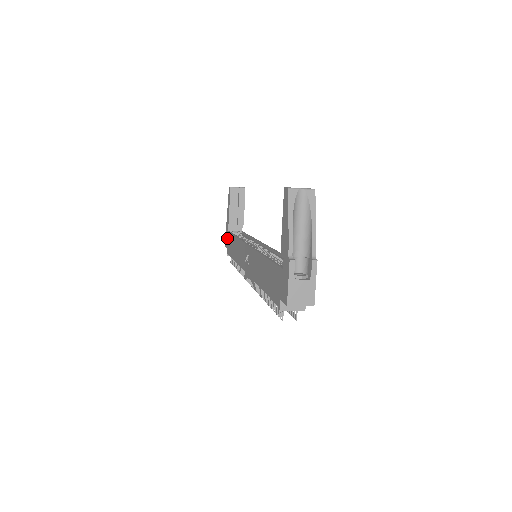
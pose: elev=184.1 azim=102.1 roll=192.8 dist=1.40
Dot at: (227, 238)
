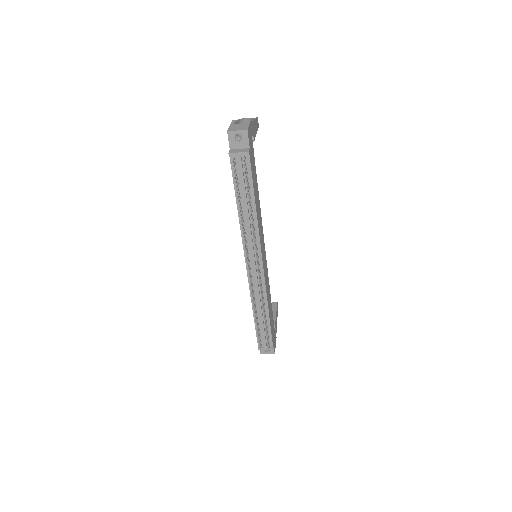
Dot at: occluded
